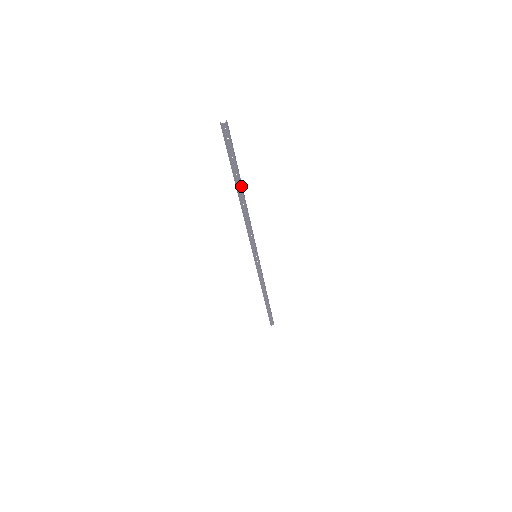
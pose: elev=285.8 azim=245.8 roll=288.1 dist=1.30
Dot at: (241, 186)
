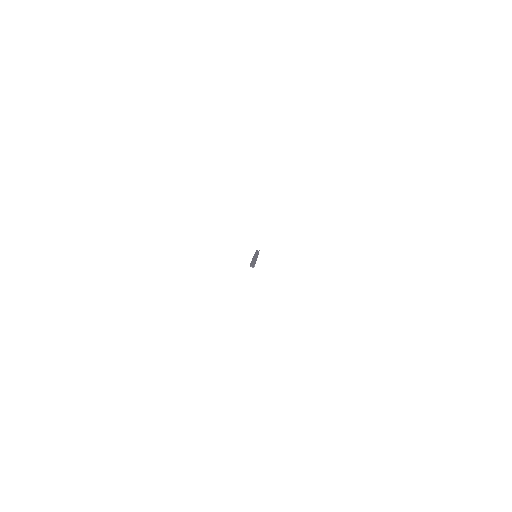
Dot at: occluded
